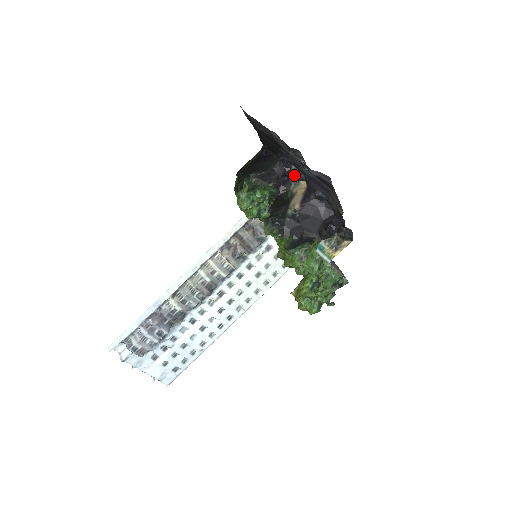
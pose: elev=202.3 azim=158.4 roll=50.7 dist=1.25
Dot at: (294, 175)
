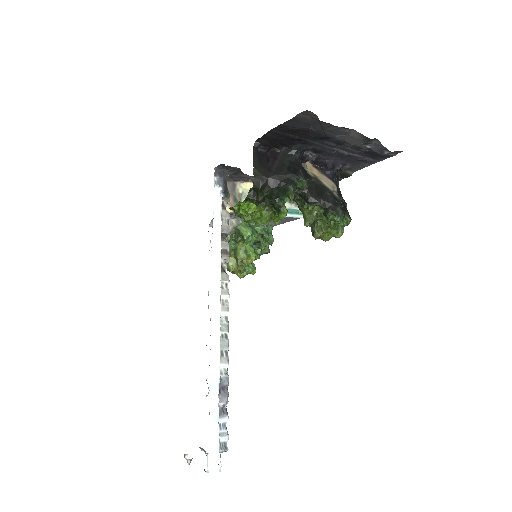
Dot at: (305, 160)
